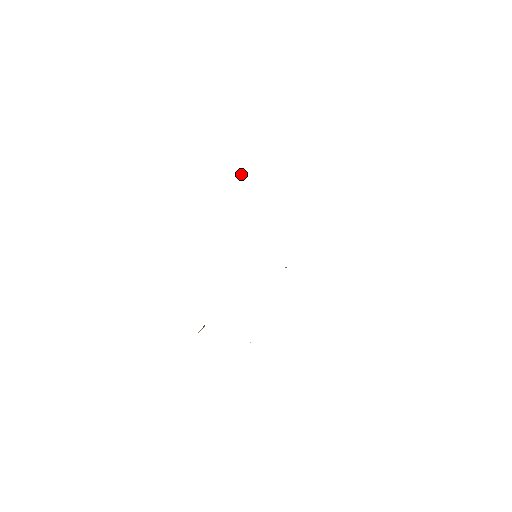
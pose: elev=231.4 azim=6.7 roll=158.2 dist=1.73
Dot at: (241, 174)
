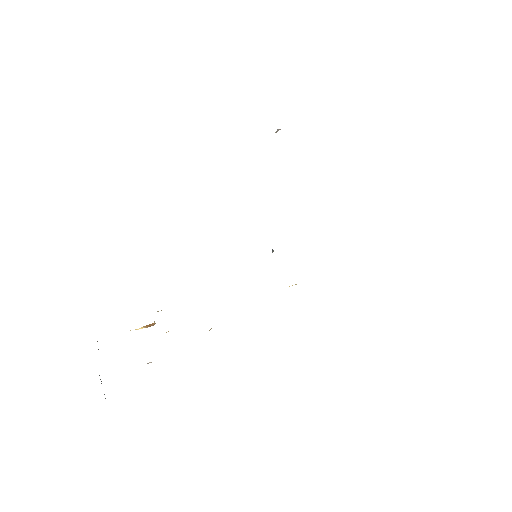
Dot at: (277, 129)
